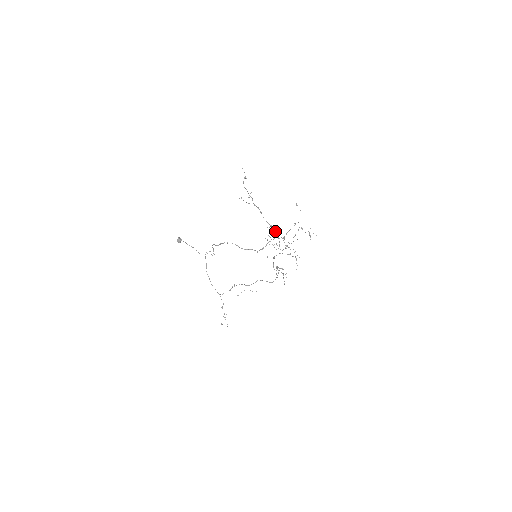
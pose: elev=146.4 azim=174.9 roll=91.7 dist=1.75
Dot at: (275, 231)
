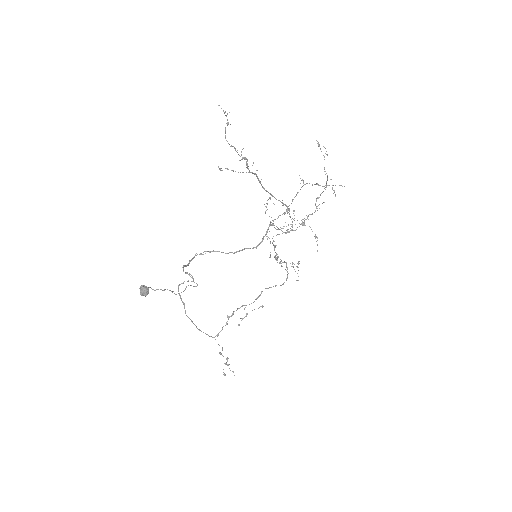
Dot at: (283, 204)
